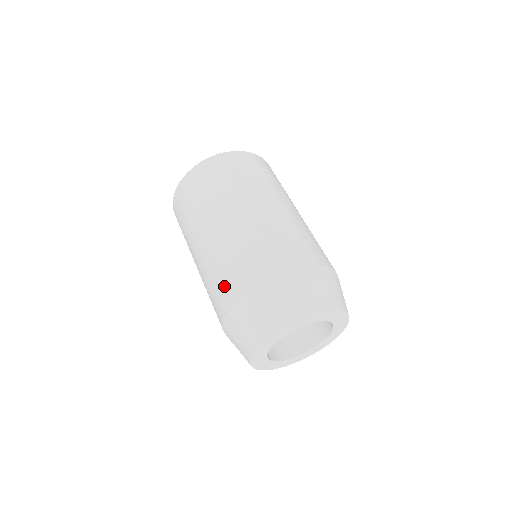
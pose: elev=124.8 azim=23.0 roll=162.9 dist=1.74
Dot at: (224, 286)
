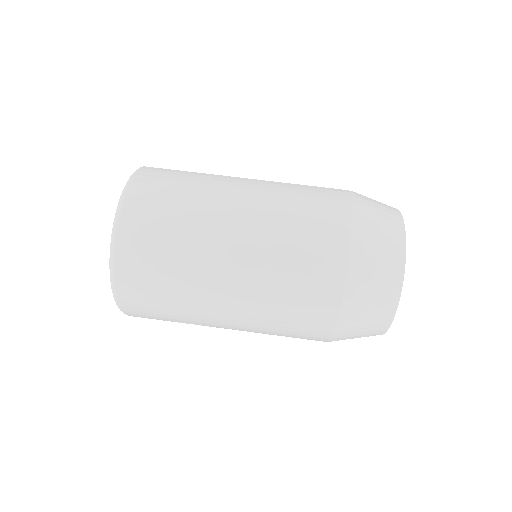
Dot at: (319, 235)
